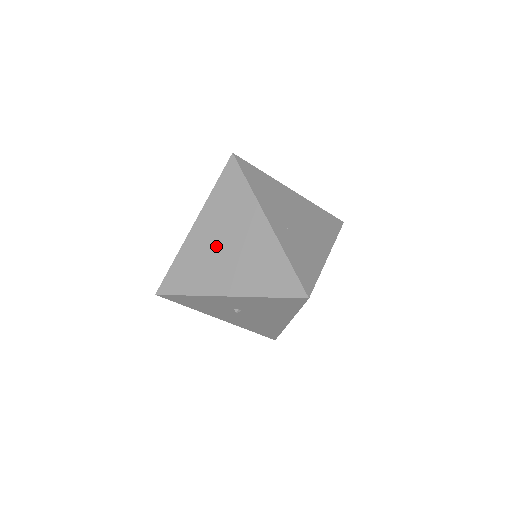
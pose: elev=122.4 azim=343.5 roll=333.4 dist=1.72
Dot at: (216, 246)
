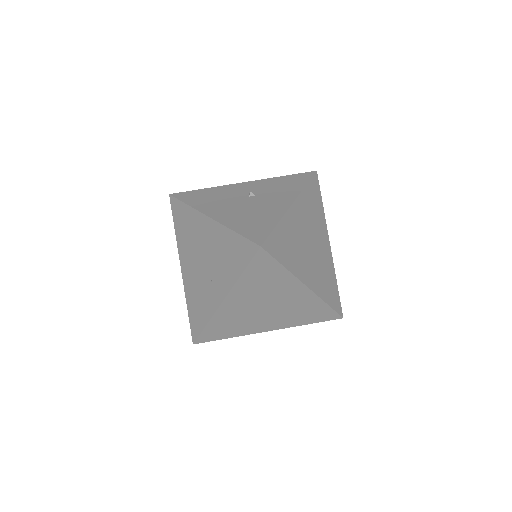
Dot at: (253, 309)
